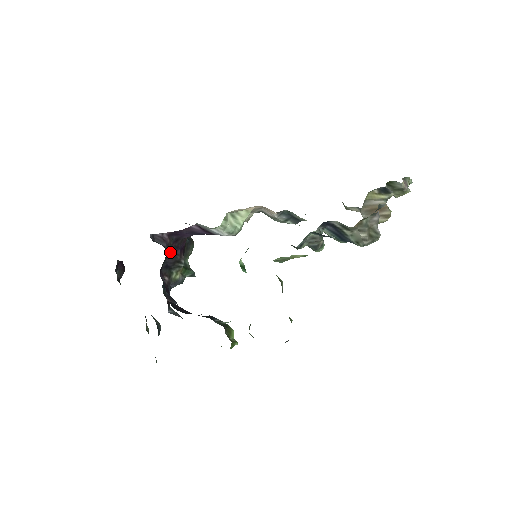
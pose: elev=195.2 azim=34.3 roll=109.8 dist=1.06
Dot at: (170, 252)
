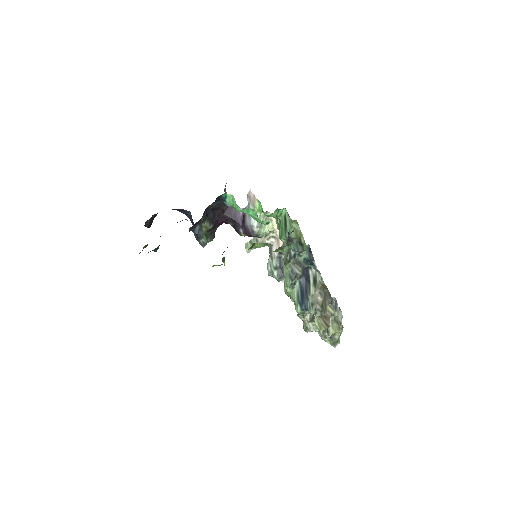
Dot at: (215, 212)
